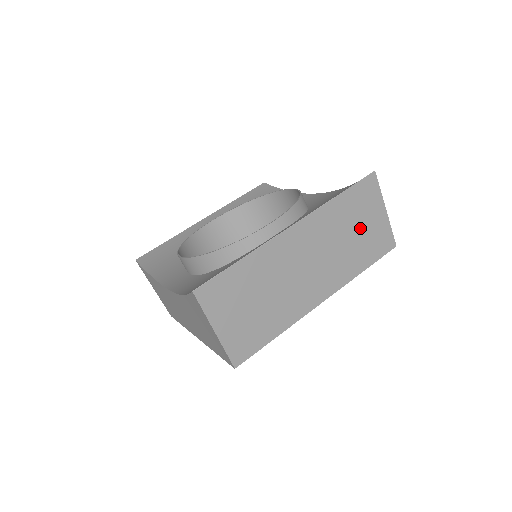
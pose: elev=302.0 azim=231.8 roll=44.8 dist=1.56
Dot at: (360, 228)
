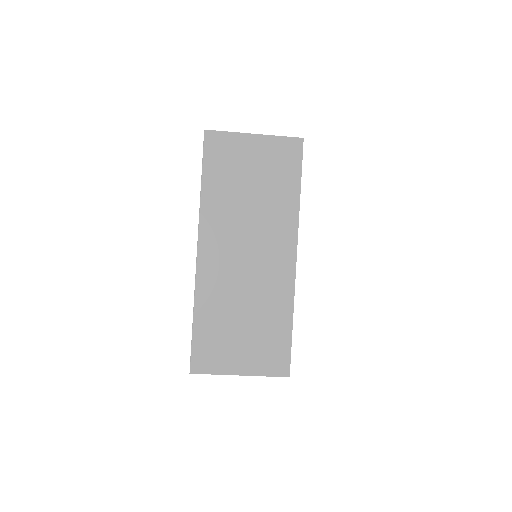
Dot at: (252, 176)
